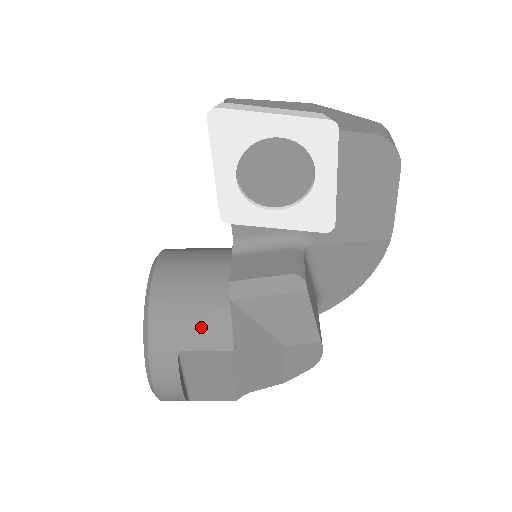
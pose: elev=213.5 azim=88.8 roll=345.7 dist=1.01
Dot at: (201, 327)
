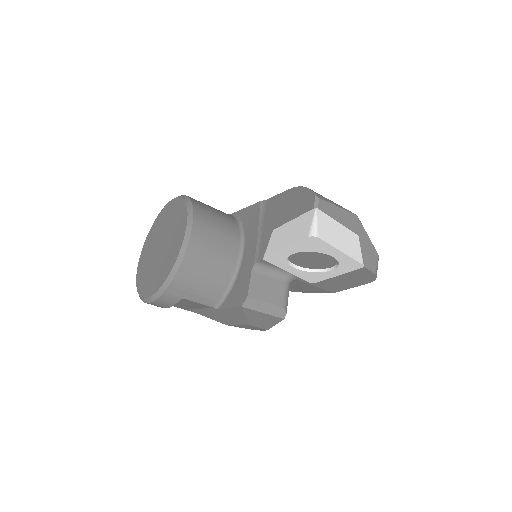
Dot at: (205, 291)
